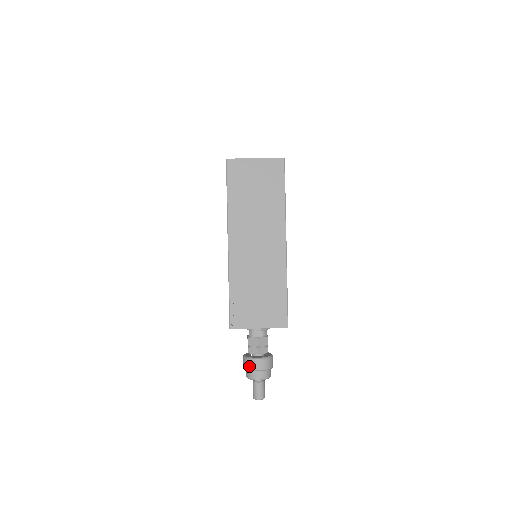
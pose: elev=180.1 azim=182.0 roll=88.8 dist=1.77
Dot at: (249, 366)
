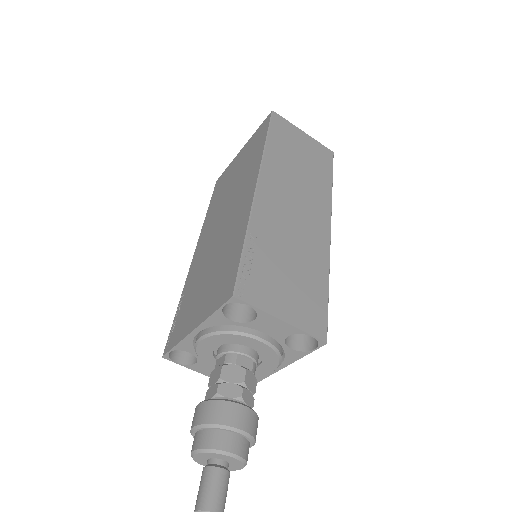
Dot at: (219, 416)
